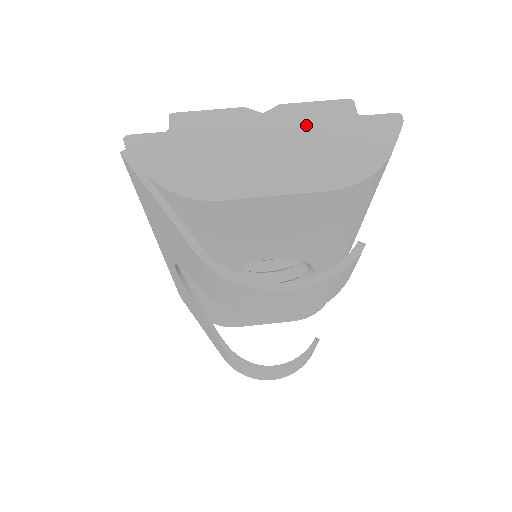
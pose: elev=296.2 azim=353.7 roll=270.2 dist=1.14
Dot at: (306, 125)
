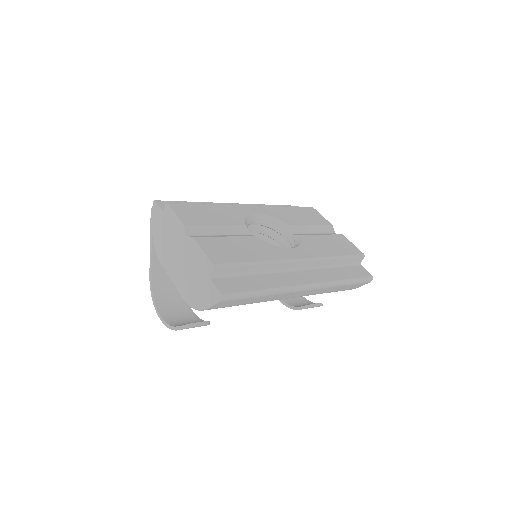
Dot at: (194, 260)
